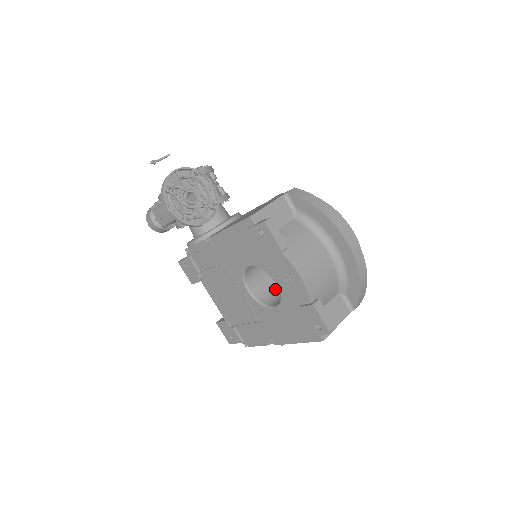
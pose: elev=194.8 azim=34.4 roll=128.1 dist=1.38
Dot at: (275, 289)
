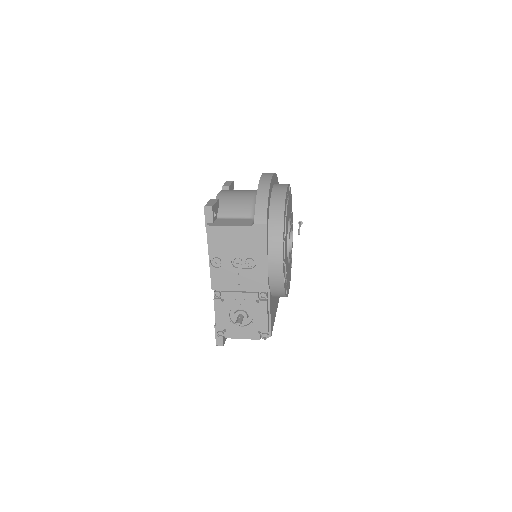
Dot at: occluded
